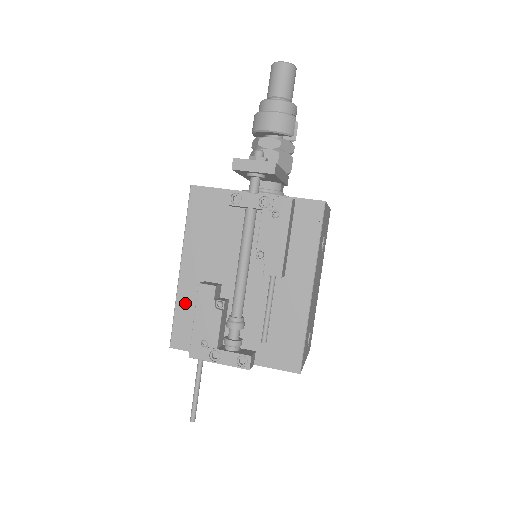
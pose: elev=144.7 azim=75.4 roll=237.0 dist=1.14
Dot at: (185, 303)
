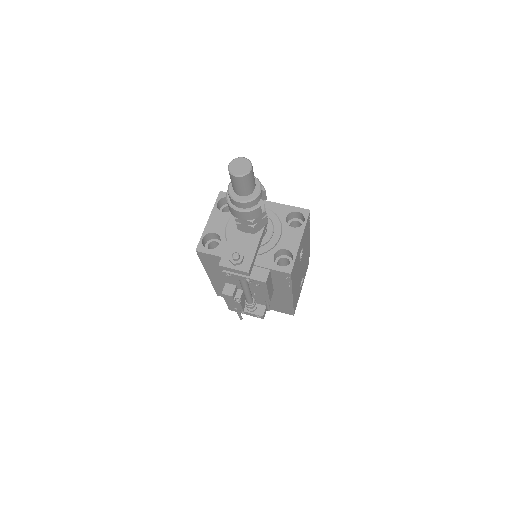
Dot at: (218, 286)
